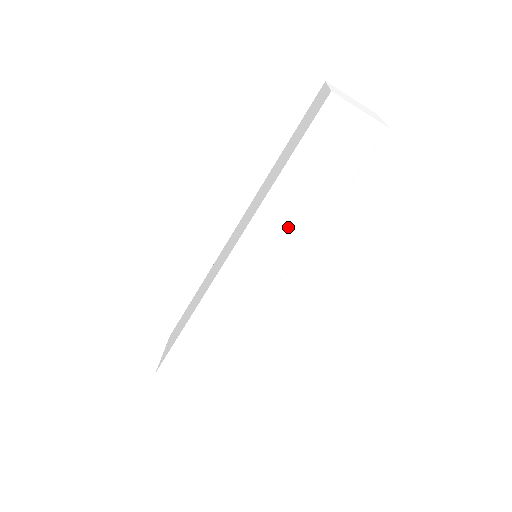
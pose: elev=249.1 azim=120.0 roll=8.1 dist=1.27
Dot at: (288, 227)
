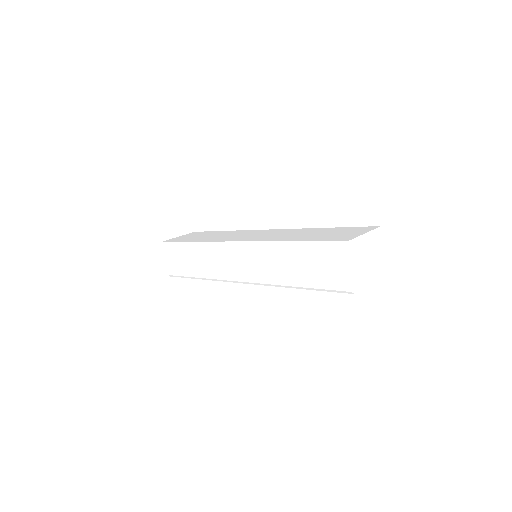
Dot at: (270, 267)
